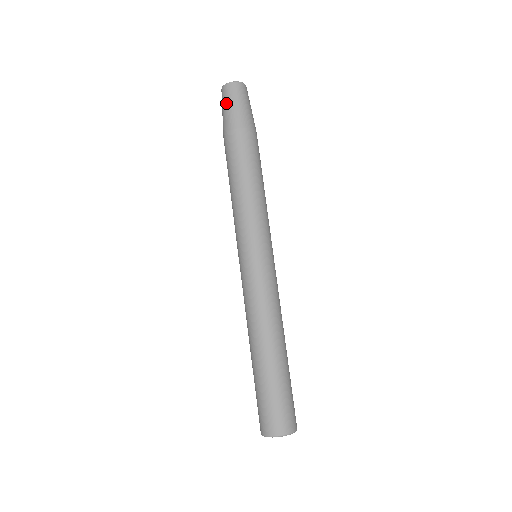
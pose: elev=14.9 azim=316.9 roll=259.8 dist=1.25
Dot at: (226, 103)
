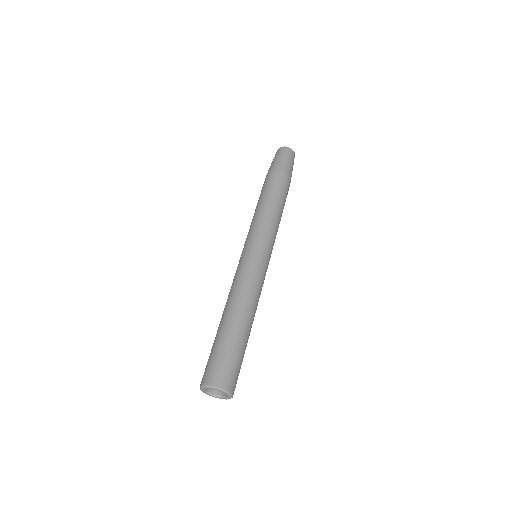
Dot at: (274, 158)
